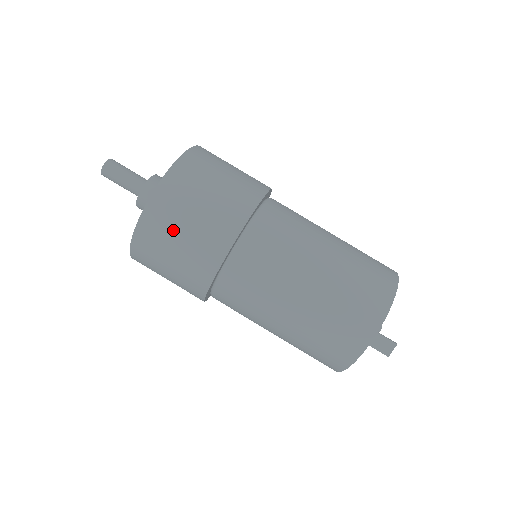
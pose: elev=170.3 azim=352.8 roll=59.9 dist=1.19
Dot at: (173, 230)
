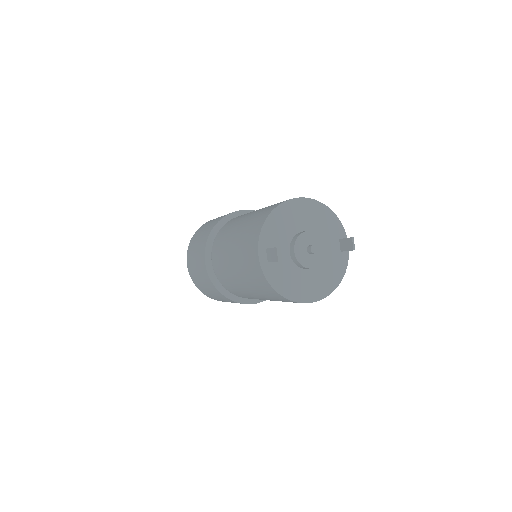
Dot at: (194, 267)
